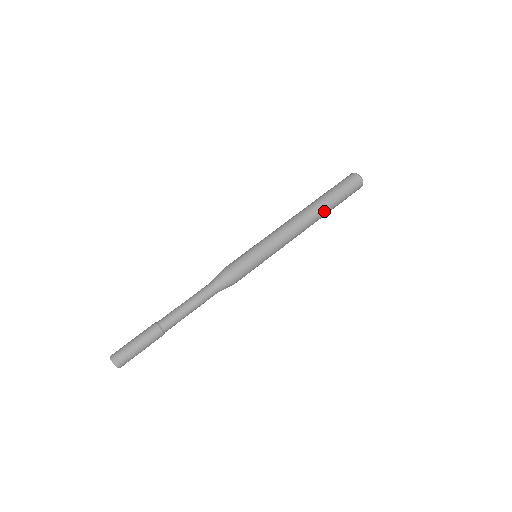
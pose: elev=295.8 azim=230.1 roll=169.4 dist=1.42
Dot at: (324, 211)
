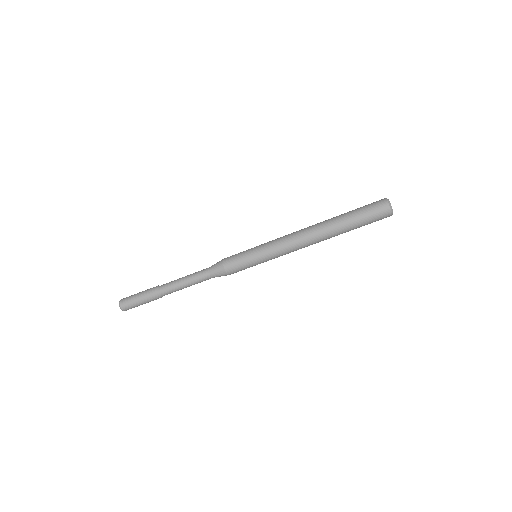
Dot at: occluded
